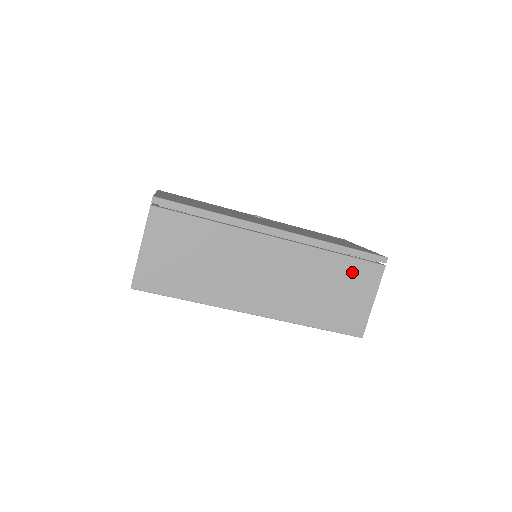
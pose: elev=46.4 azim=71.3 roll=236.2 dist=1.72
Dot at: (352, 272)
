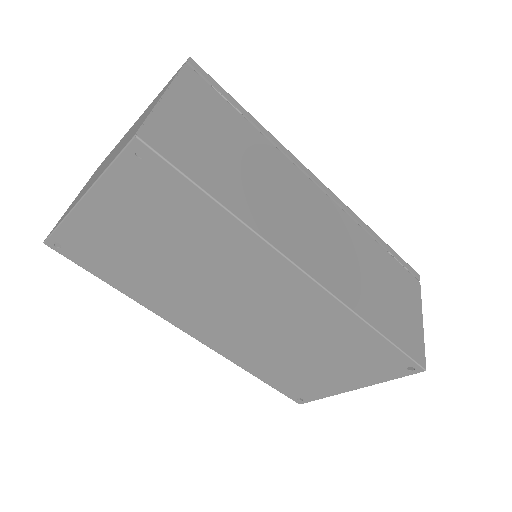
Dot at: (396, 273)
